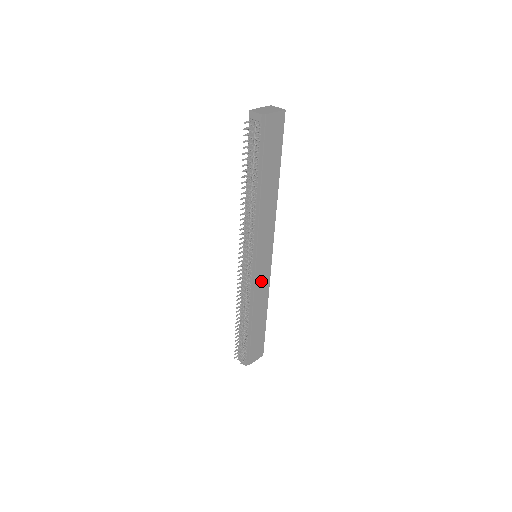
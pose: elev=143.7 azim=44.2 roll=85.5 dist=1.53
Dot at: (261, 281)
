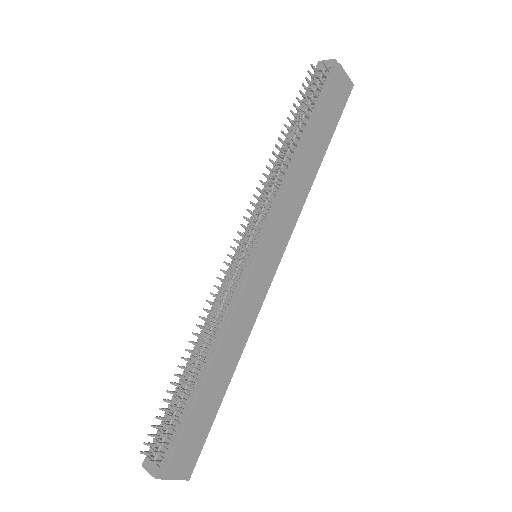
Dot at: (249, 299)
